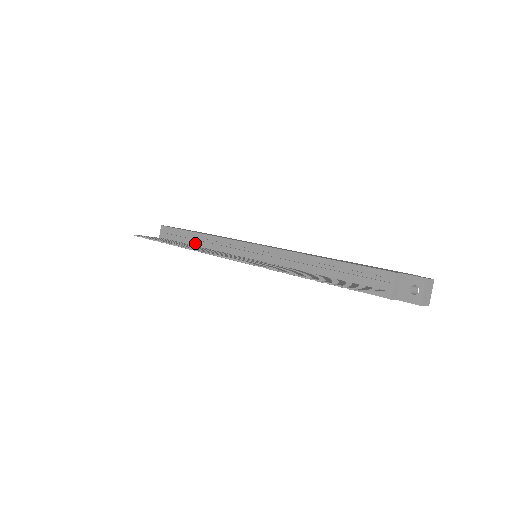
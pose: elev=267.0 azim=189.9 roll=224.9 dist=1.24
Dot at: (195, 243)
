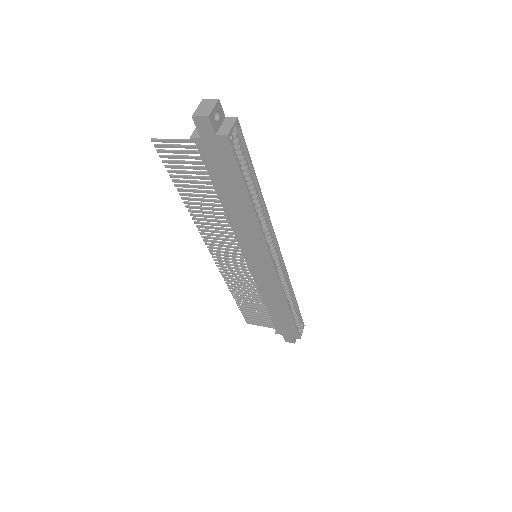
Dot at: occluded
